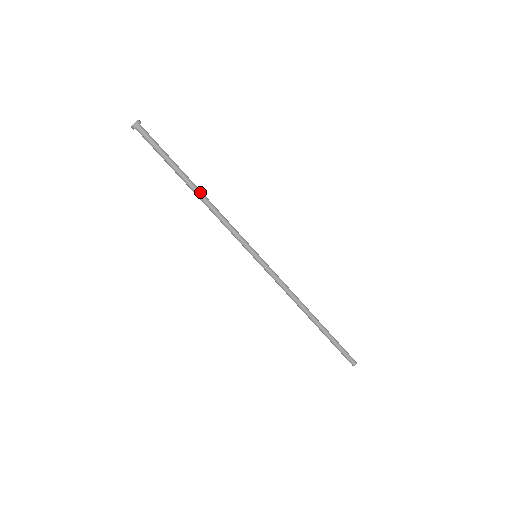
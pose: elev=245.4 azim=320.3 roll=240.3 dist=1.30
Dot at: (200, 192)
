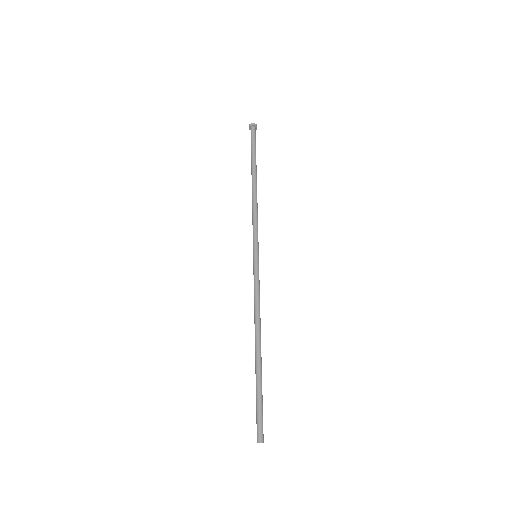
Dot at: (256, 184)
